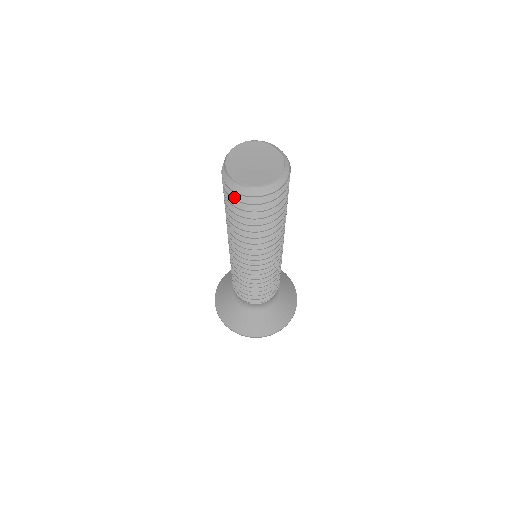
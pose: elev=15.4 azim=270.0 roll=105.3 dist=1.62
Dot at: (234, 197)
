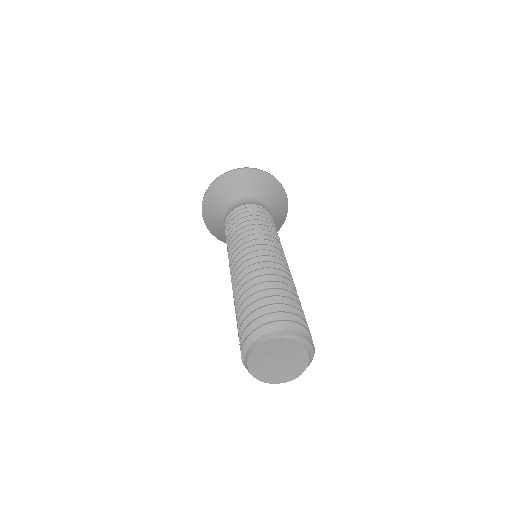
Dot at: occluded
